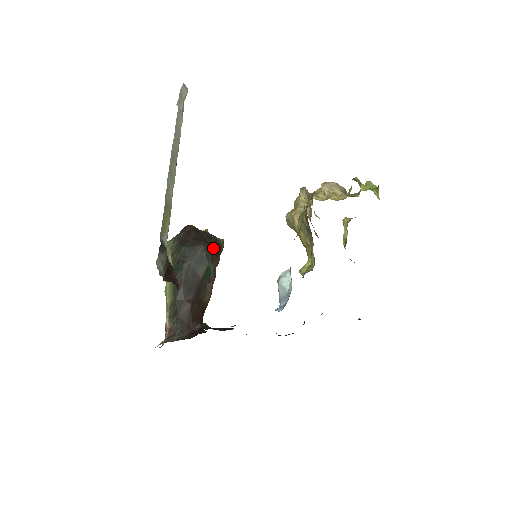
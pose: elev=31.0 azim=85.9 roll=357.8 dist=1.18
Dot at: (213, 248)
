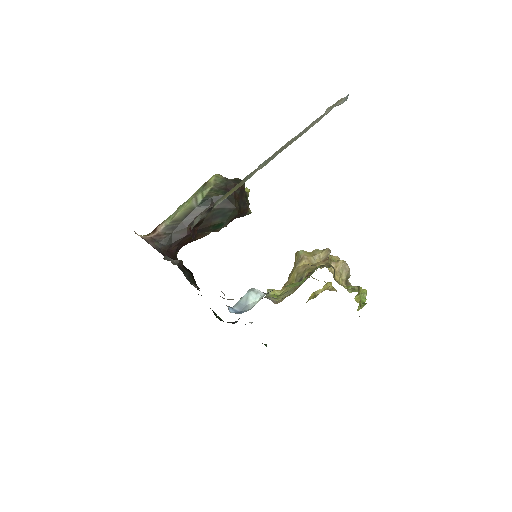
Dot at: (239, 214)
